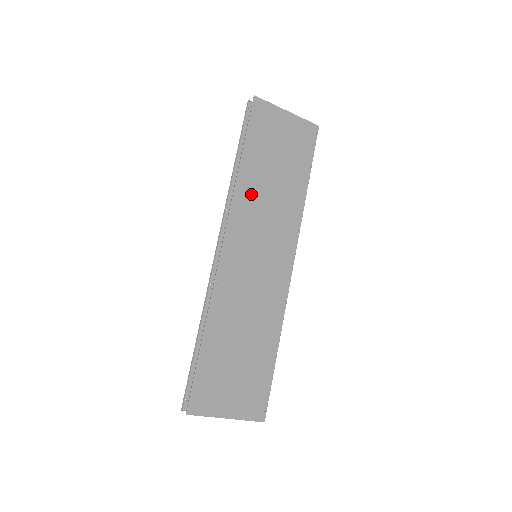
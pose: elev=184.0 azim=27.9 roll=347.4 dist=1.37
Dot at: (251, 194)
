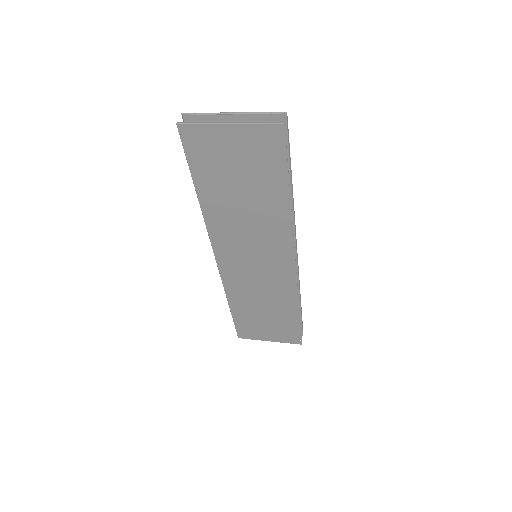
Dot at: (223, 219)
